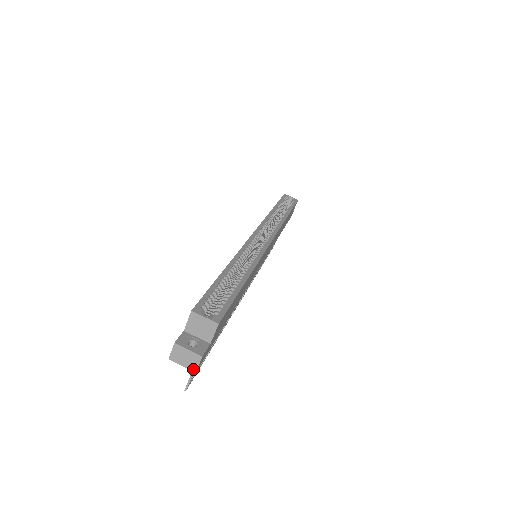
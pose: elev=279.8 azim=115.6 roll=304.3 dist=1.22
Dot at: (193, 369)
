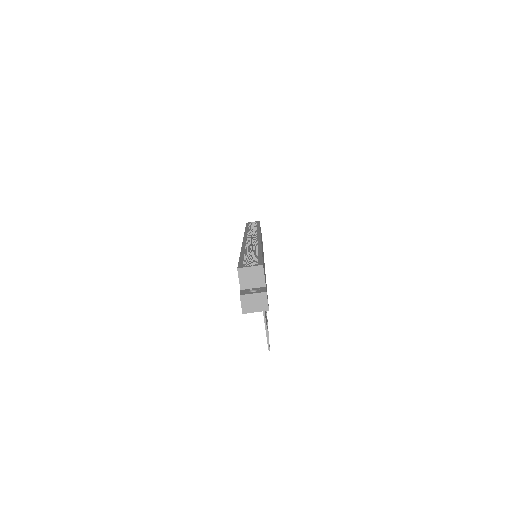
Dot at: (265, 308)
